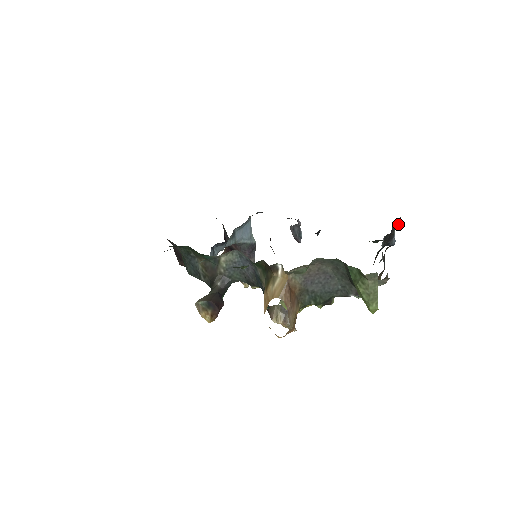
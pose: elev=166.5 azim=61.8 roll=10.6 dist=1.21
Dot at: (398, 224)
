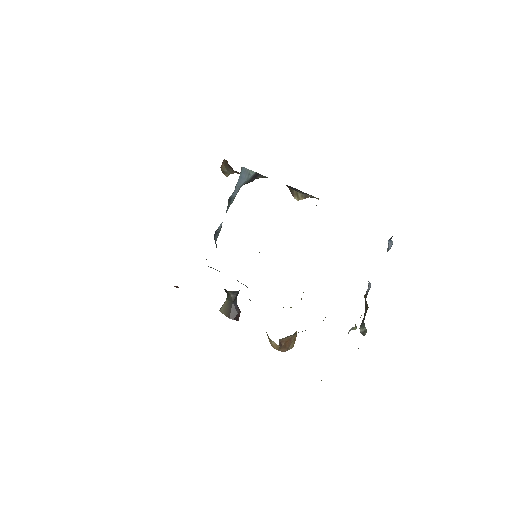
Dot at: occluded
